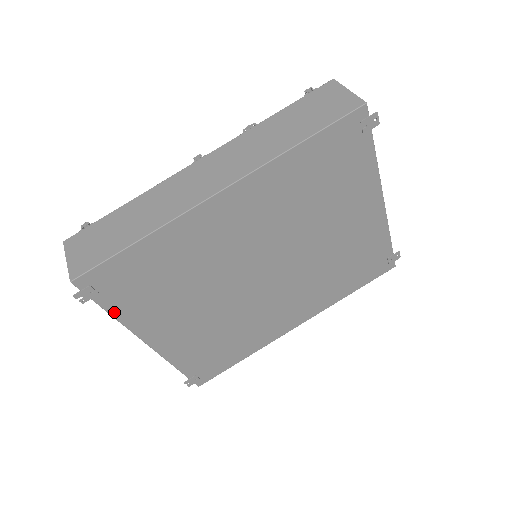
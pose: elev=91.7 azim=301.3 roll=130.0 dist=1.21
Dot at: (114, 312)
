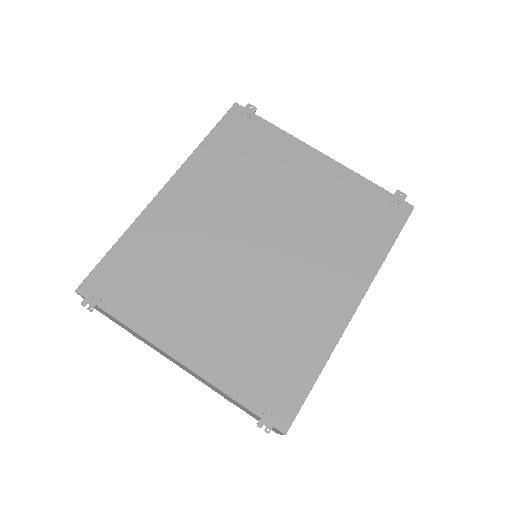
Dot at: (124, 319)
